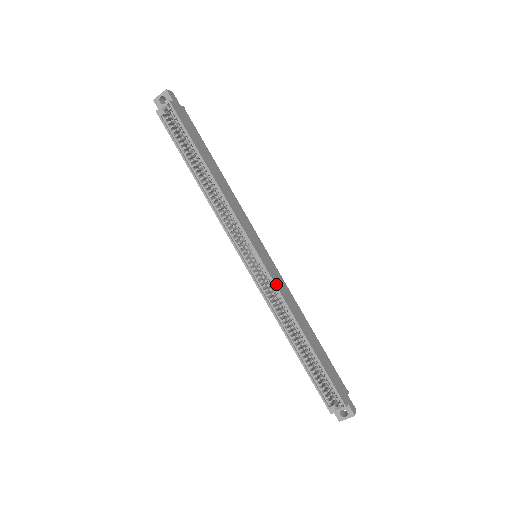
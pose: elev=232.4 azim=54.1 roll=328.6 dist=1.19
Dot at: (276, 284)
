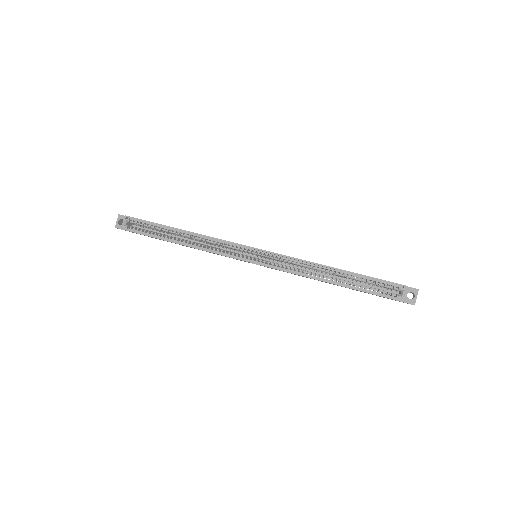
Dot at: (283, 255)
